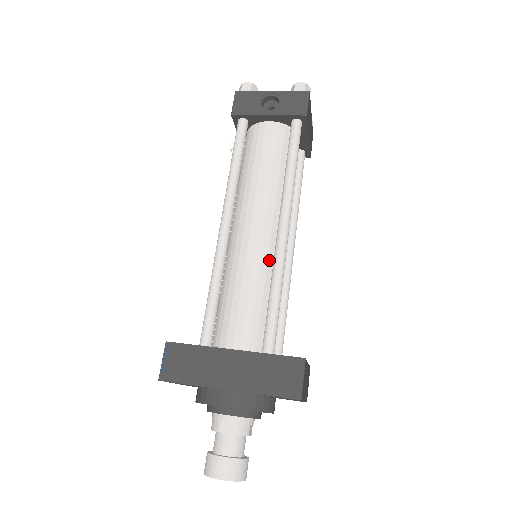
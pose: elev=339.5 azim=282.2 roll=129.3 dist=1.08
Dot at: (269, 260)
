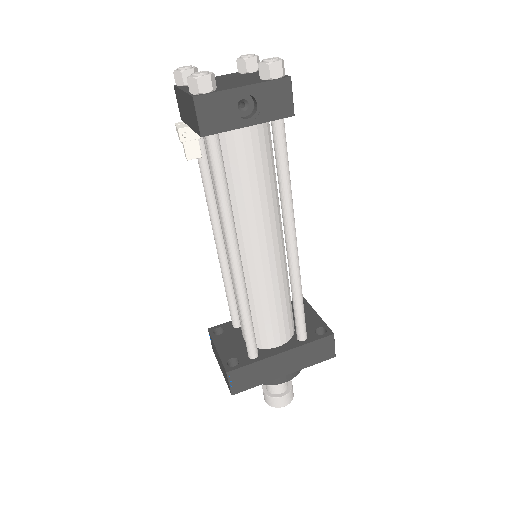
Dot at: (282, 271)
